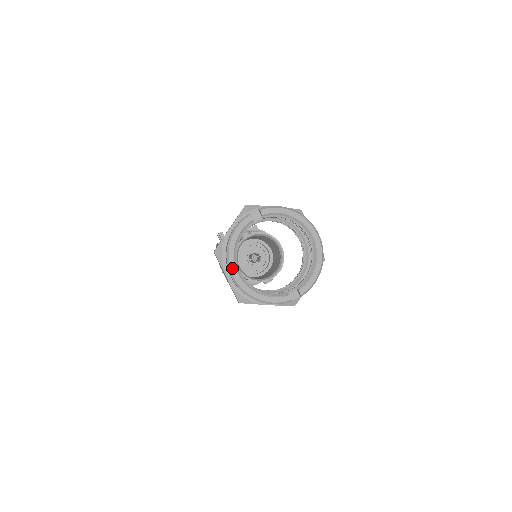
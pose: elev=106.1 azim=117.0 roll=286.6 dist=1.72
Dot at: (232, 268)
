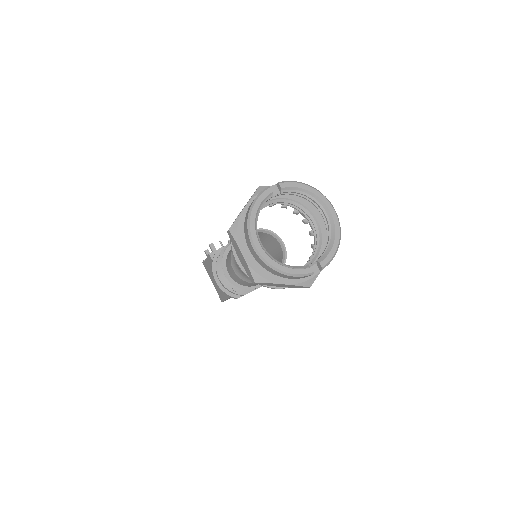
Dot at: (253, 238)
